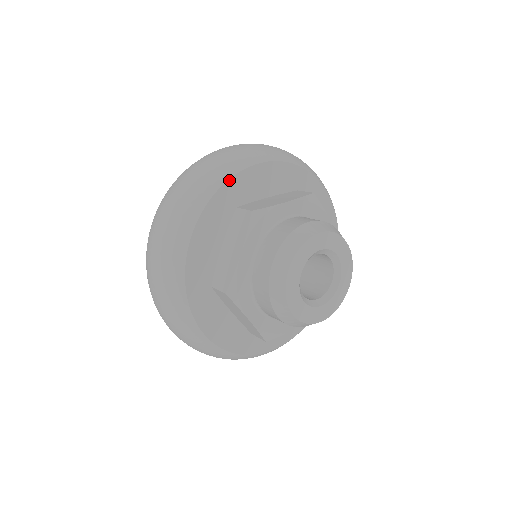
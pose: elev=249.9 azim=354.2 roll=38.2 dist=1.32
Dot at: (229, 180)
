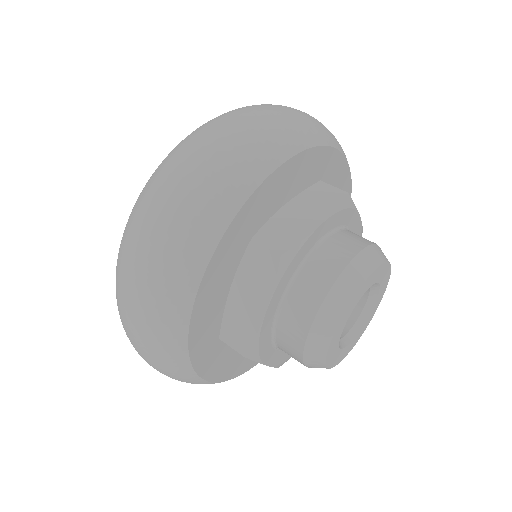
Dot at: (333, 148)
